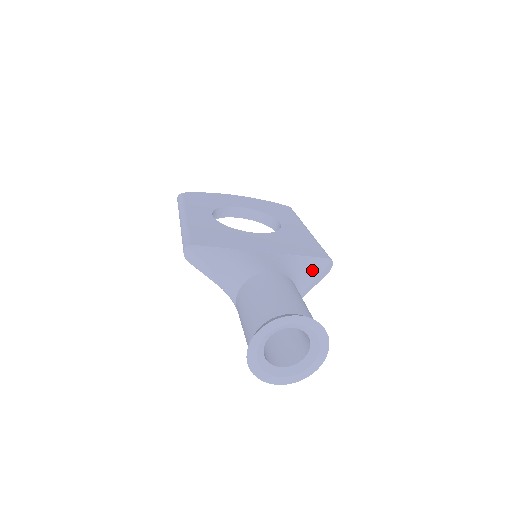
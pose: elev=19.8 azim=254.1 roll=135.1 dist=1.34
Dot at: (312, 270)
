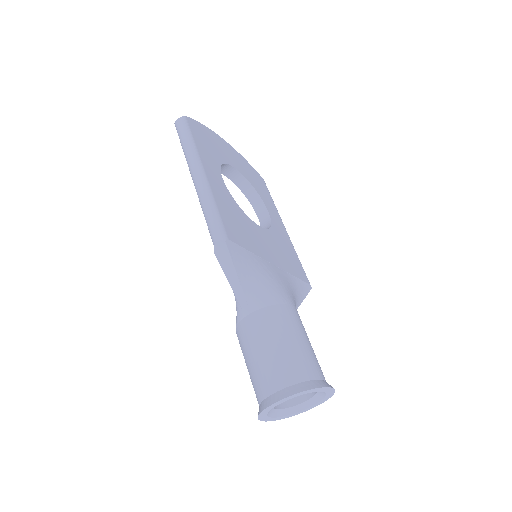
Dot at: (301, 297)
